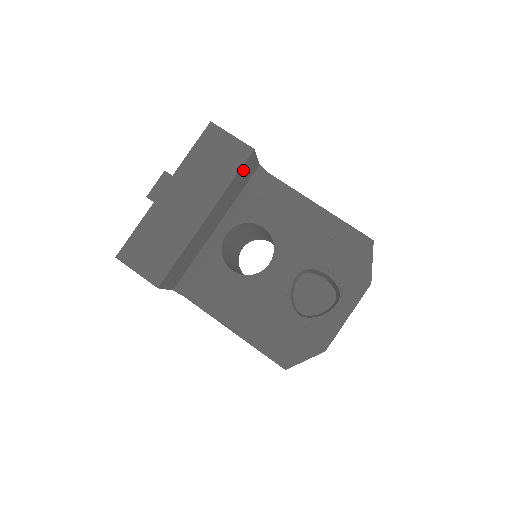
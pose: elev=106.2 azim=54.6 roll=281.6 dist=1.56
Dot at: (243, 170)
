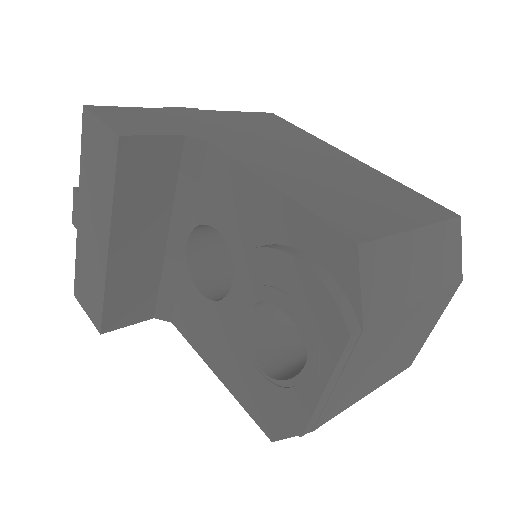
Dot at: (130, 167)
